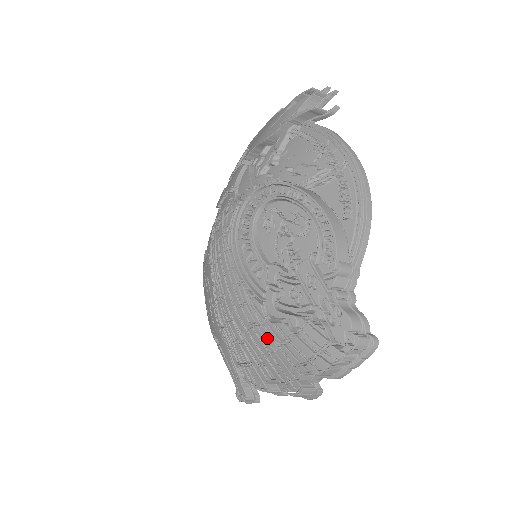
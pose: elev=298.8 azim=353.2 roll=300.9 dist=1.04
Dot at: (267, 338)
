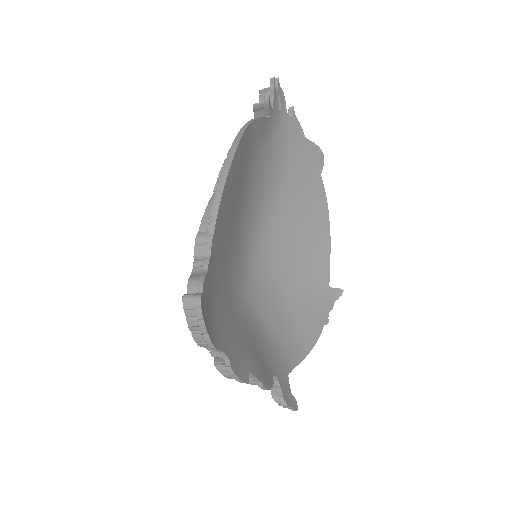
Dot at: occluded
